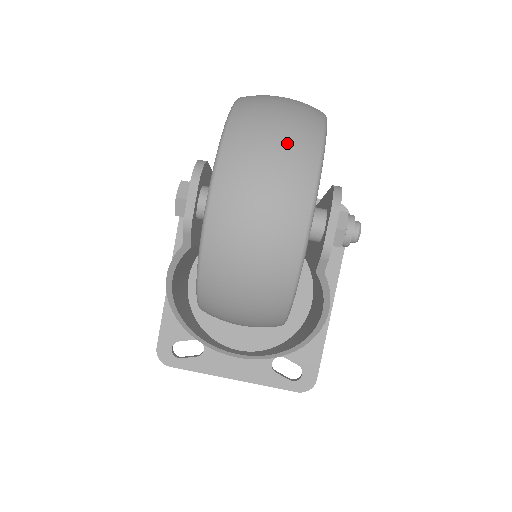
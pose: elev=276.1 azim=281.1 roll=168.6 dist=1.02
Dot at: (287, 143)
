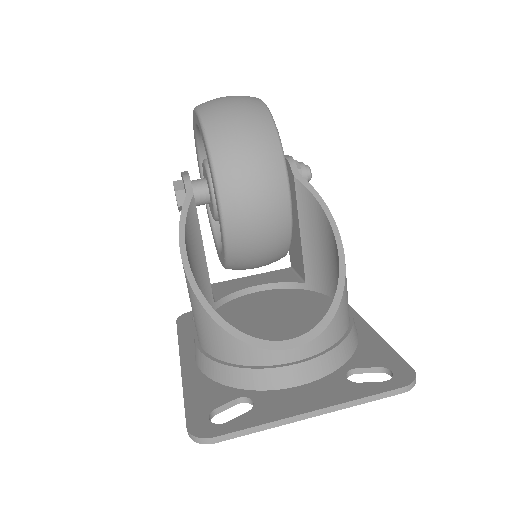
Dot at: occluded
